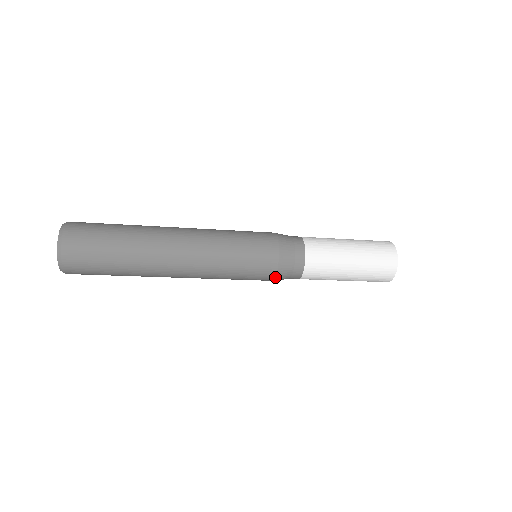
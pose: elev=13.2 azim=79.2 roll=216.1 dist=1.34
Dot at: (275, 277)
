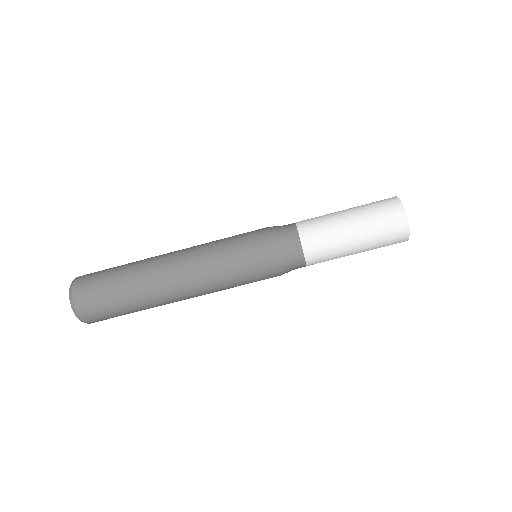
Dot at: (269, 240)
